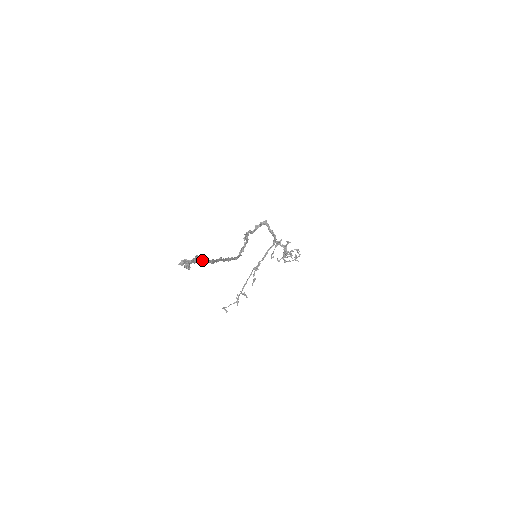
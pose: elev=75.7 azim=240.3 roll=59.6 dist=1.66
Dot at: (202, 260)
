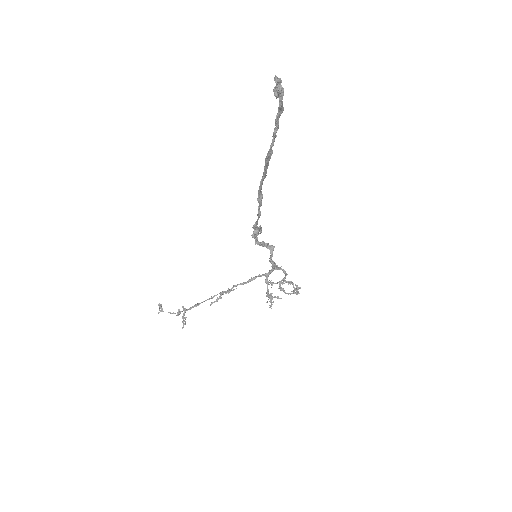
Dot at: (278, 123)
